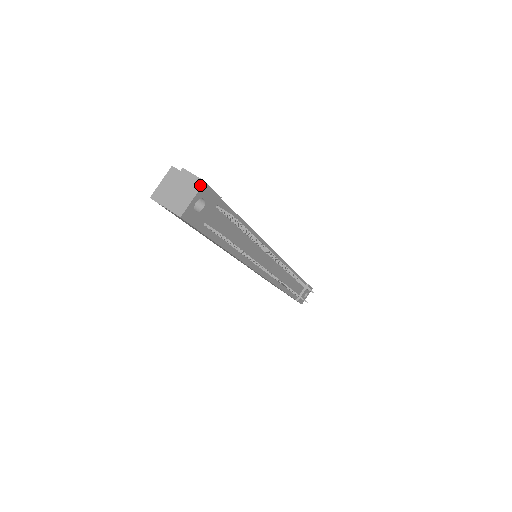
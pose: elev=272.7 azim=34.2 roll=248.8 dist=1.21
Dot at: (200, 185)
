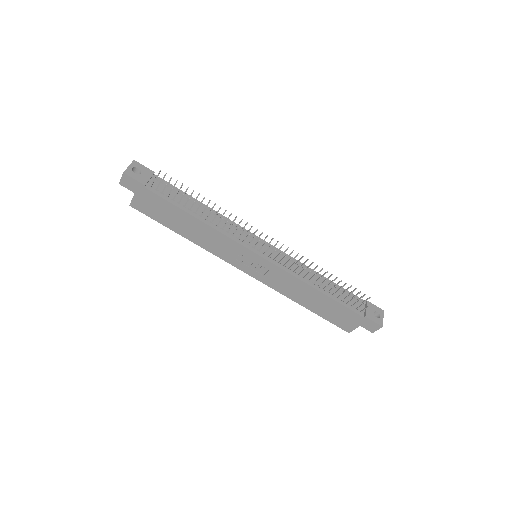
Dot at: (132, 162)
